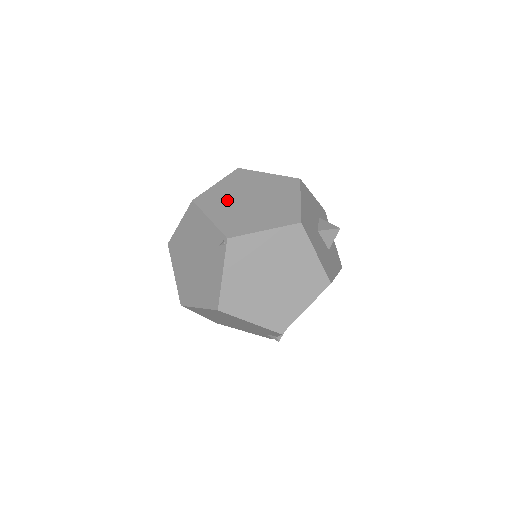
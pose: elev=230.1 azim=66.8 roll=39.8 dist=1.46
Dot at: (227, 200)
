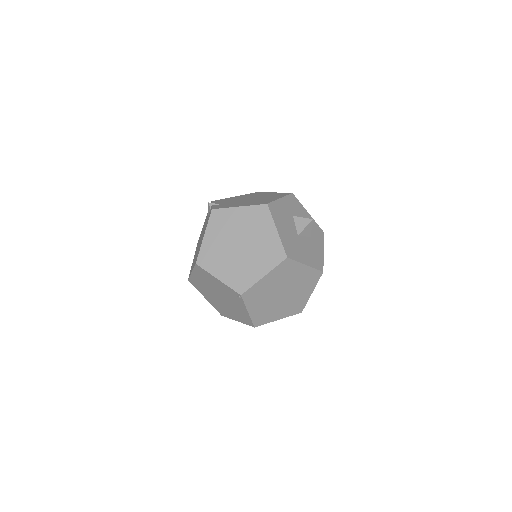
Dot at: (222, 253)
